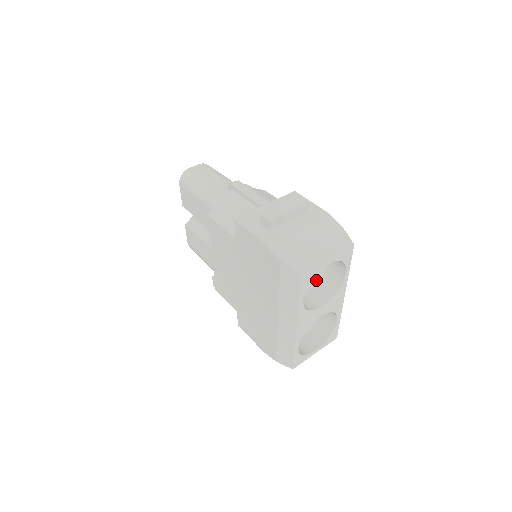
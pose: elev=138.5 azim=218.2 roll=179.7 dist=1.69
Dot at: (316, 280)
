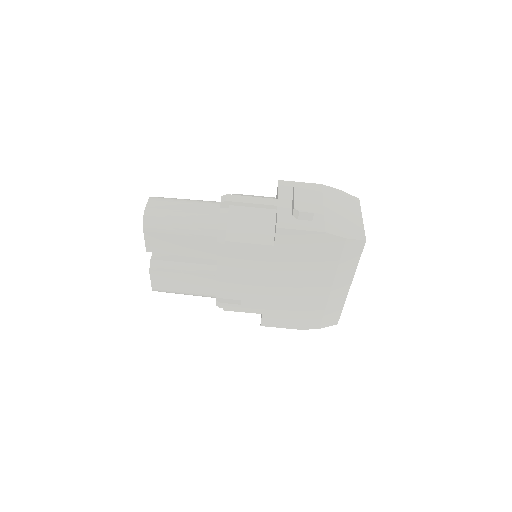
Dot at: occluded
